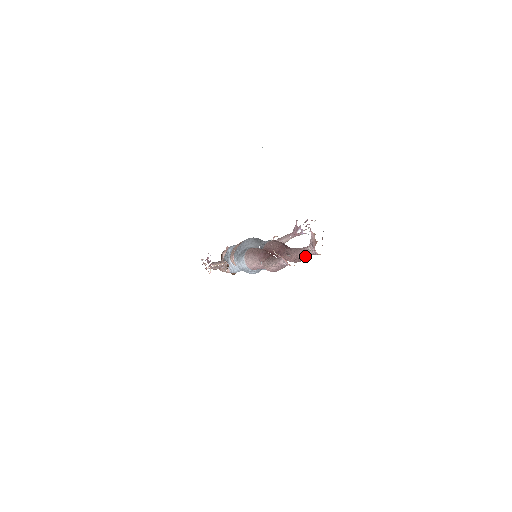
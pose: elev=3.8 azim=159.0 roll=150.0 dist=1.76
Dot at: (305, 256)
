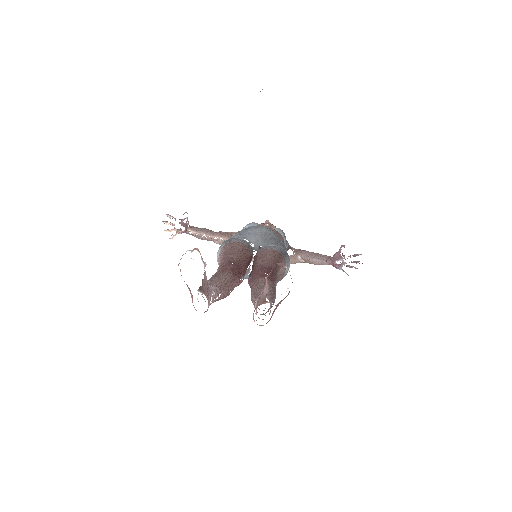
Dot at: occluded
